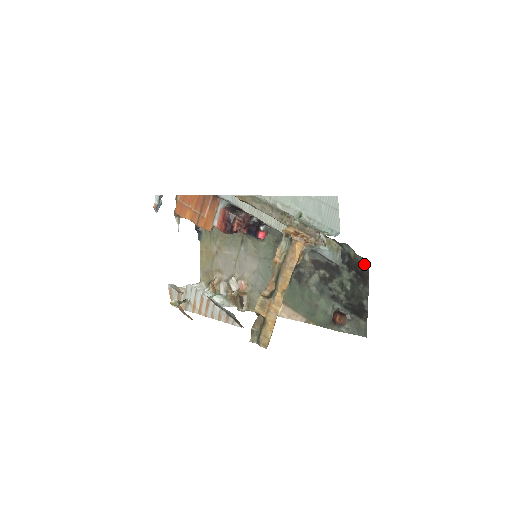
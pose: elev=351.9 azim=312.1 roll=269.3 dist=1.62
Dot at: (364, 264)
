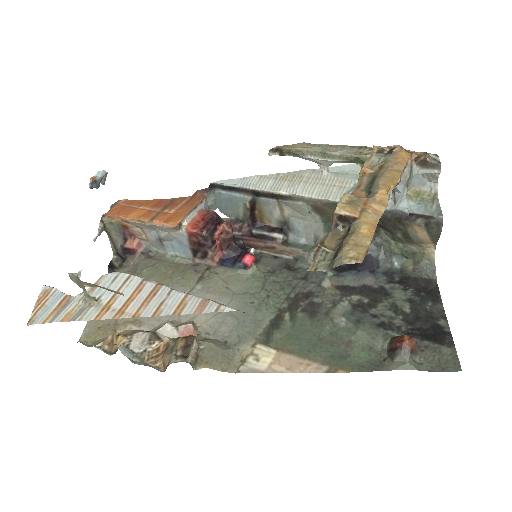
Dot at: (431, 274)
